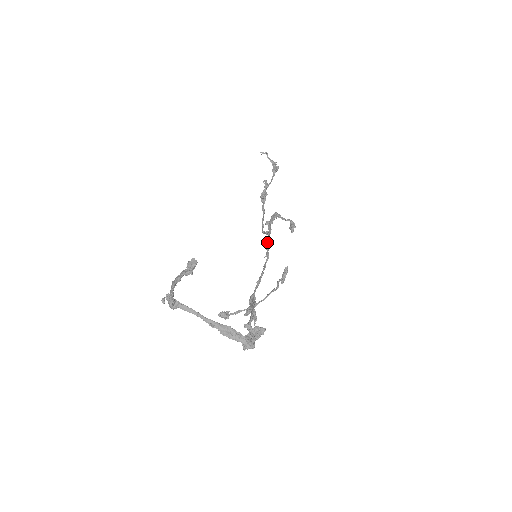
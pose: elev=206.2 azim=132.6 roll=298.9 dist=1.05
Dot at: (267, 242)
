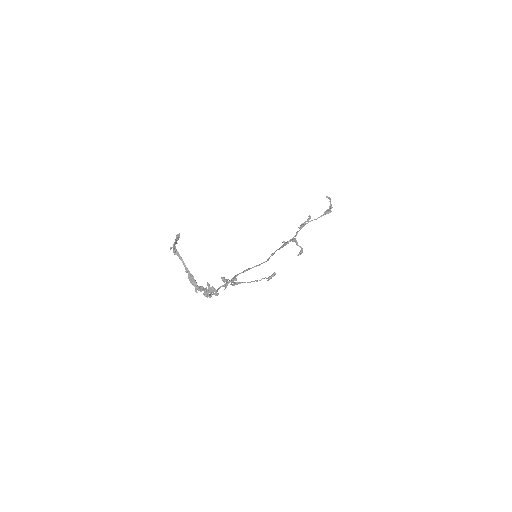
Dot at: occluded
